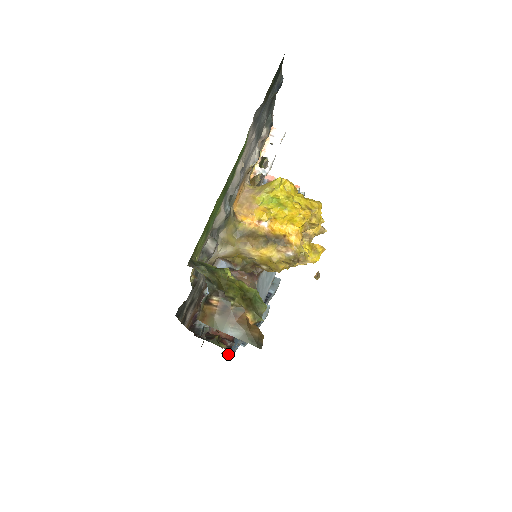
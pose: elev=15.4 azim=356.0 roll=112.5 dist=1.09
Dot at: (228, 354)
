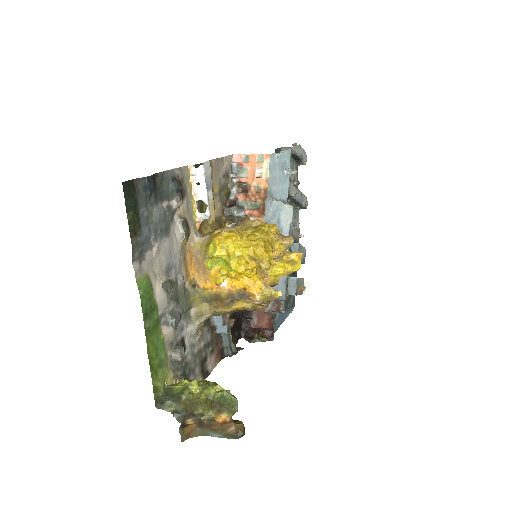
Dot at: occluded
